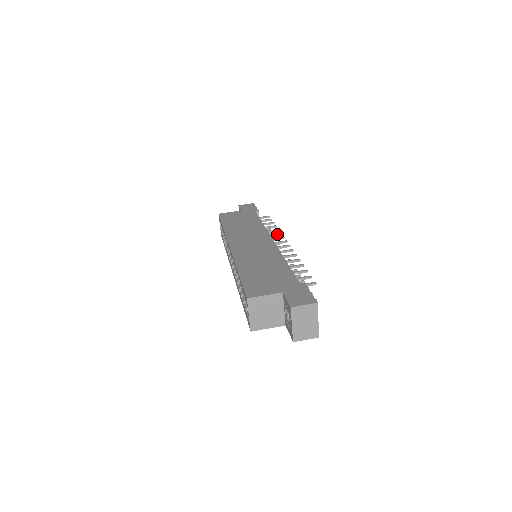
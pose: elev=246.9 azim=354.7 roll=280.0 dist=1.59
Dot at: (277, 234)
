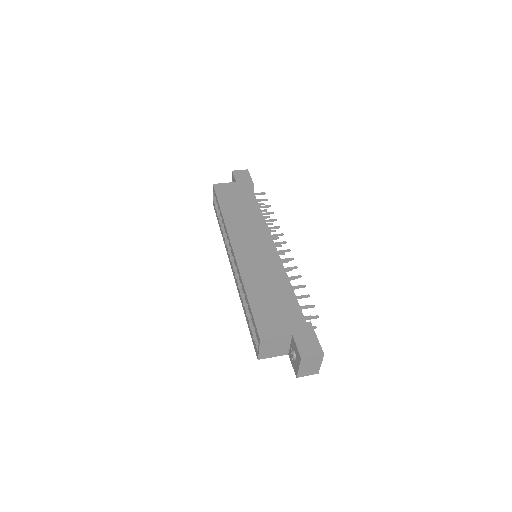
Dot at: (276, 228)
